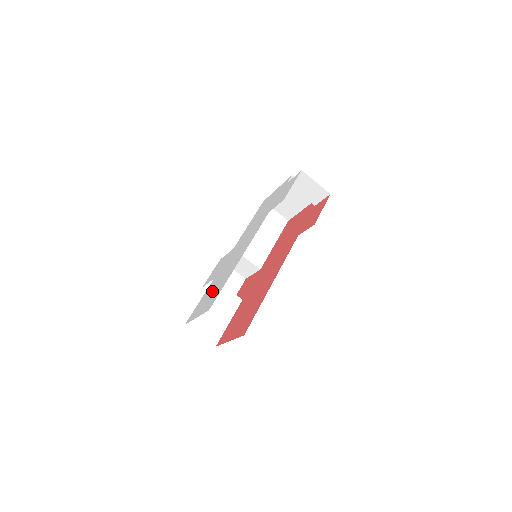
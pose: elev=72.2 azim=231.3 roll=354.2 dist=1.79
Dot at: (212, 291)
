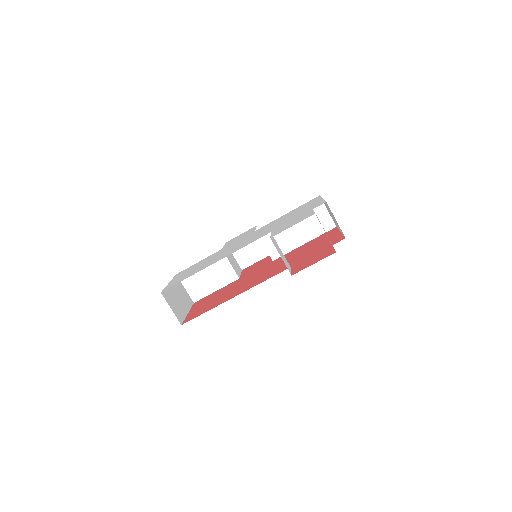
Dot at: (195, 268)
